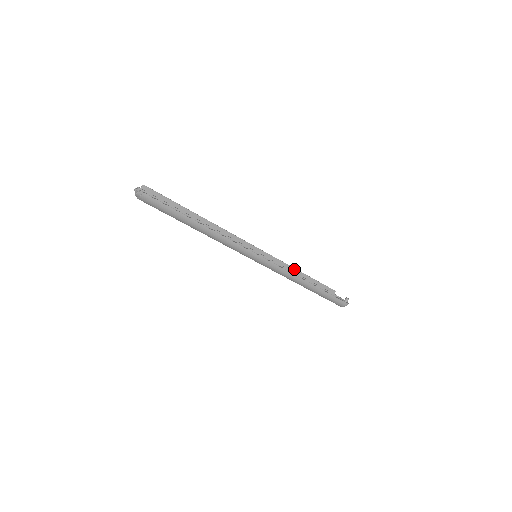
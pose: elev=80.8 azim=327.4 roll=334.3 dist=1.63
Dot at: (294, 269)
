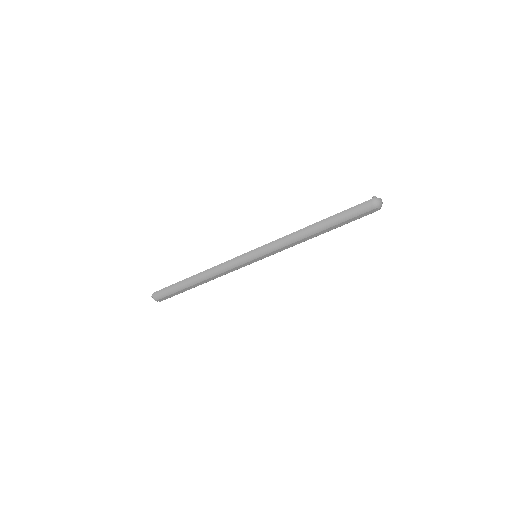
Dot at: occluded
